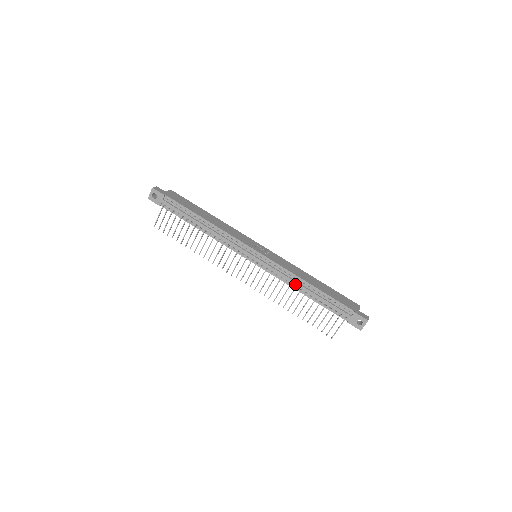
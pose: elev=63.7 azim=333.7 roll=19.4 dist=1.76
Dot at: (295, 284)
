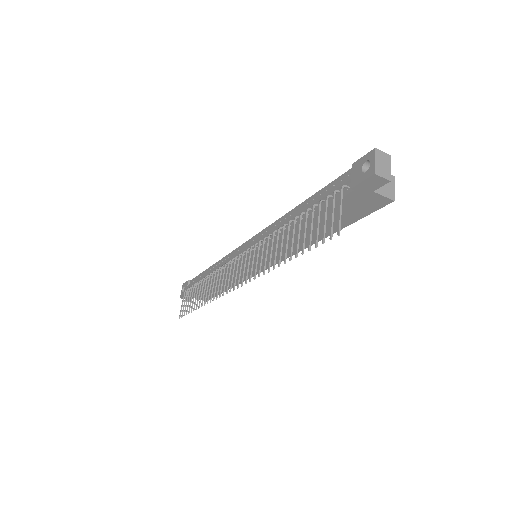
Dot at: occluded
